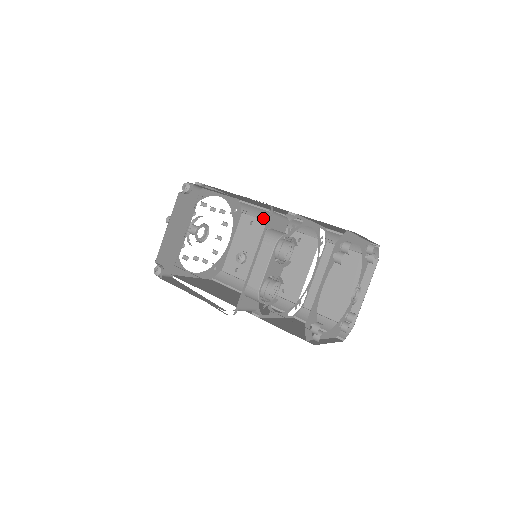
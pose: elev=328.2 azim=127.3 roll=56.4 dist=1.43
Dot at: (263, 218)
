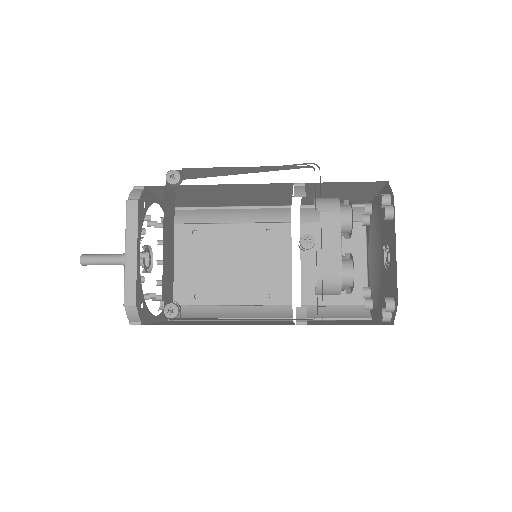
Dot at: (208, 221)
